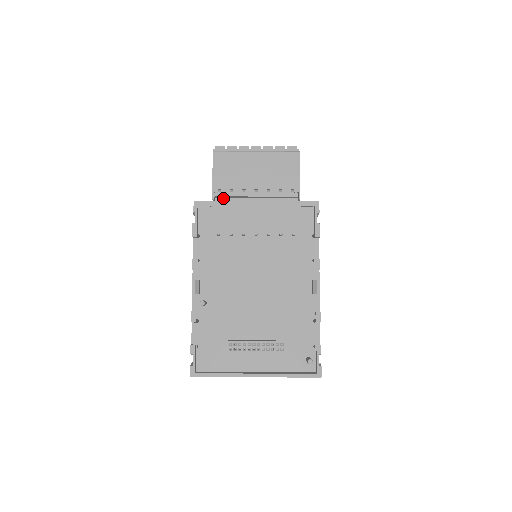
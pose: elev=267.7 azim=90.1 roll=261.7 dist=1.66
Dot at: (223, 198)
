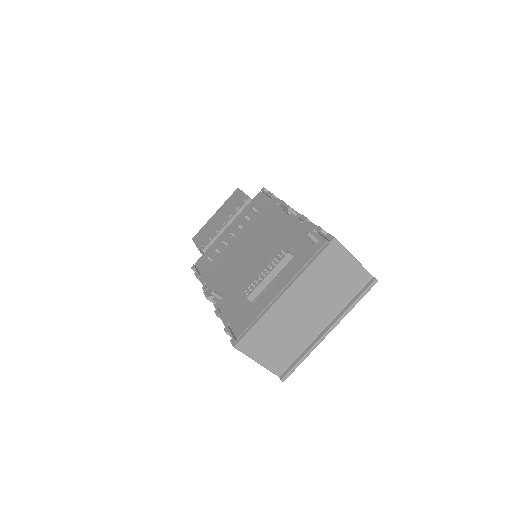
Dot at: occluded
